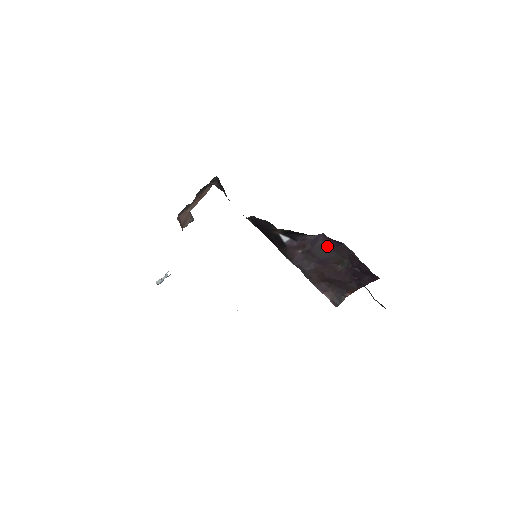
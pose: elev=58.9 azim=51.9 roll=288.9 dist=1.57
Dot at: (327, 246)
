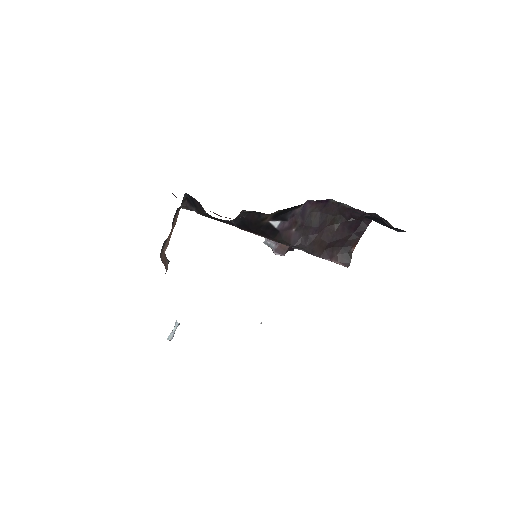
Dot at: (316, 212)
